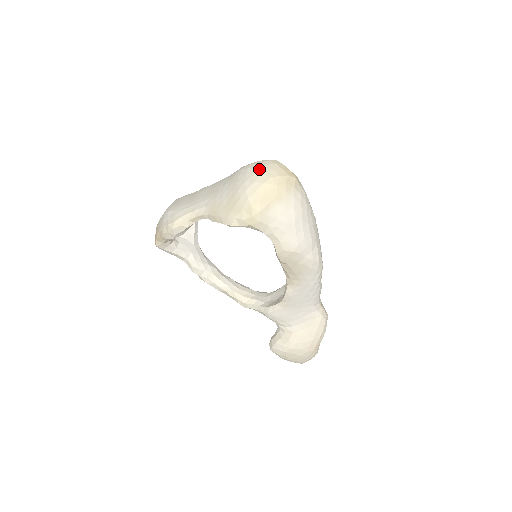
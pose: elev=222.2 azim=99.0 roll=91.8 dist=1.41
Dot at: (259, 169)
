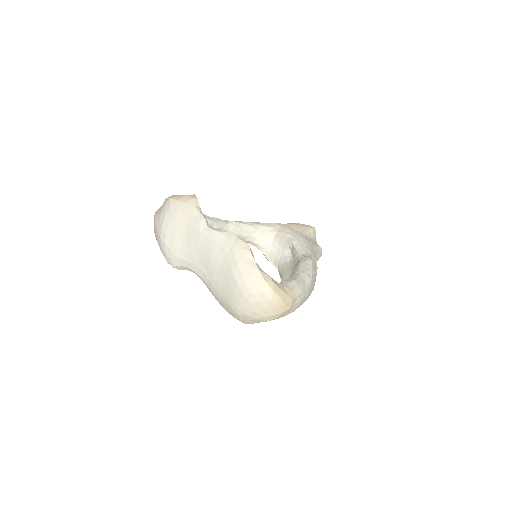
Dot at: (253, 305)
